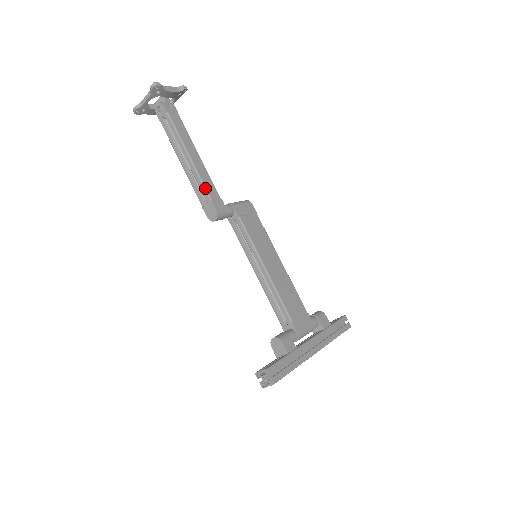
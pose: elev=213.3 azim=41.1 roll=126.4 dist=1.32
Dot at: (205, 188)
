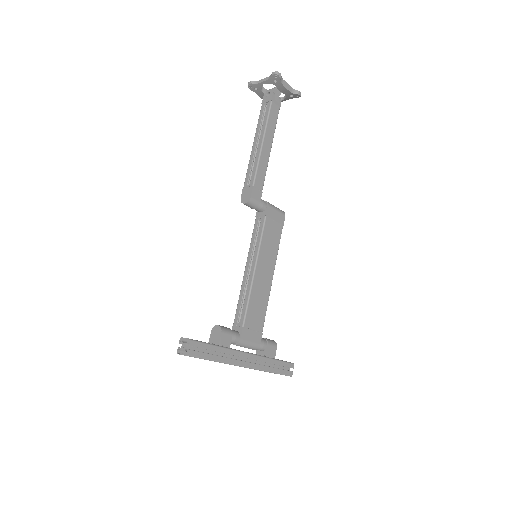
Dot at: (256, 174)
